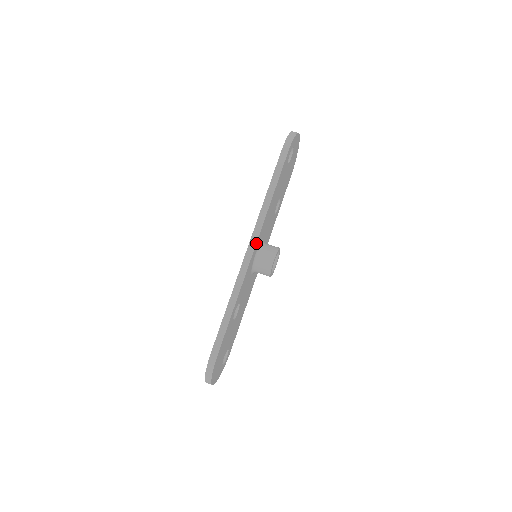
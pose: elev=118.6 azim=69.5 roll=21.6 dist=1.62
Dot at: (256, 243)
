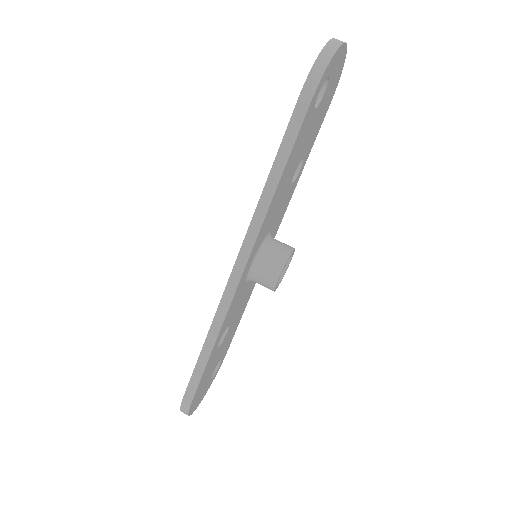
Dot at: (247, 262)
